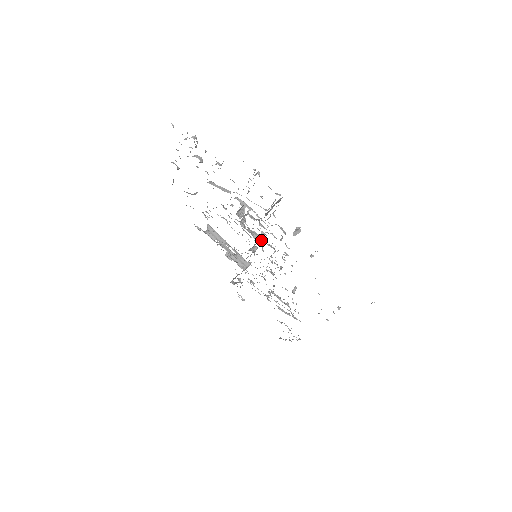
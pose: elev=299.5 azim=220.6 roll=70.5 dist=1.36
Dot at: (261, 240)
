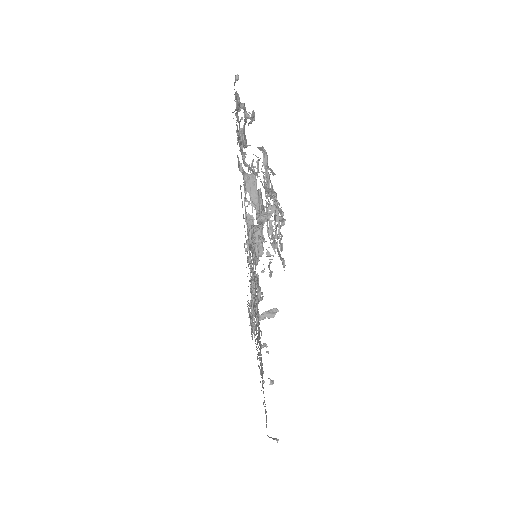
Dot at: (258, 260)
